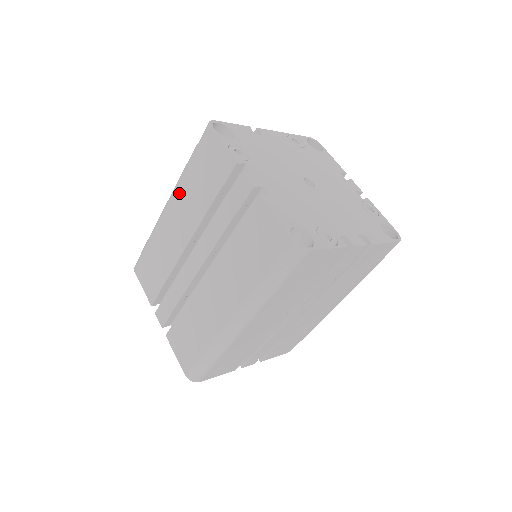
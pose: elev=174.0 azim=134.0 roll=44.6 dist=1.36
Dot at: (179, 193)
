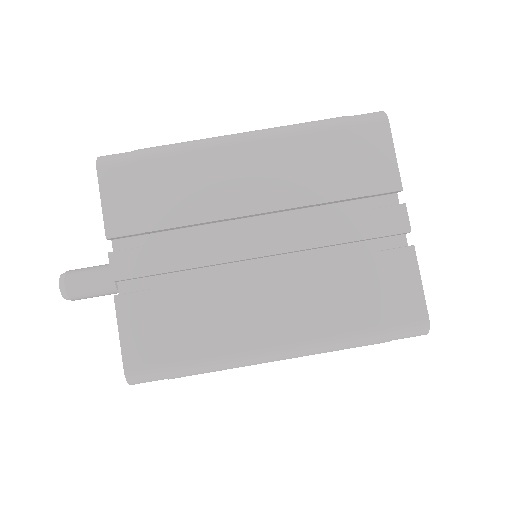
Dot at: (283, 145)
